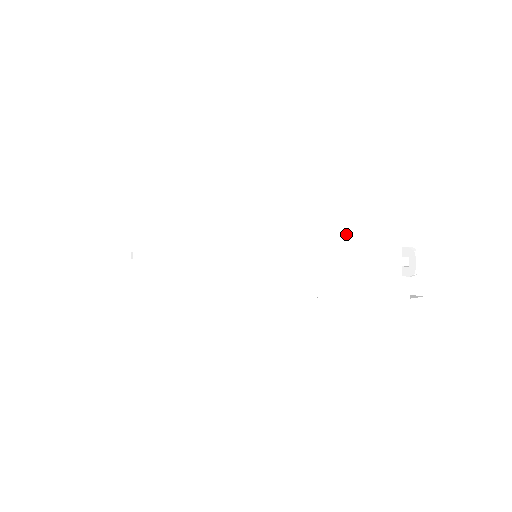
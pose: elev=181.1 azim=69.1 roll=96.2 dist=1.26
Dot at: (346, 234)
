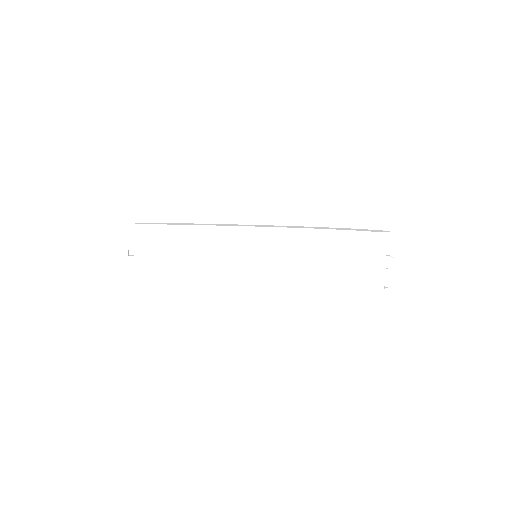
Dot at: (337, 243)
